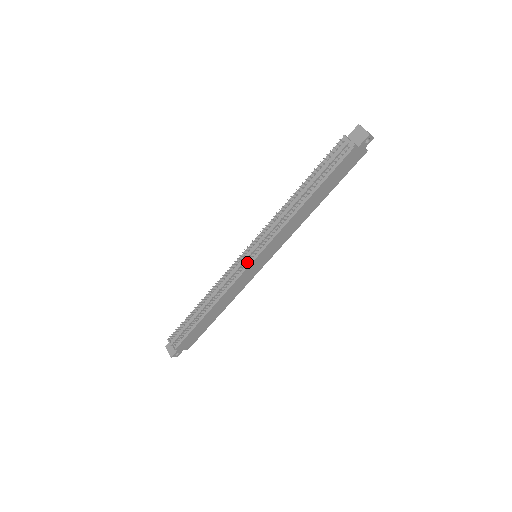
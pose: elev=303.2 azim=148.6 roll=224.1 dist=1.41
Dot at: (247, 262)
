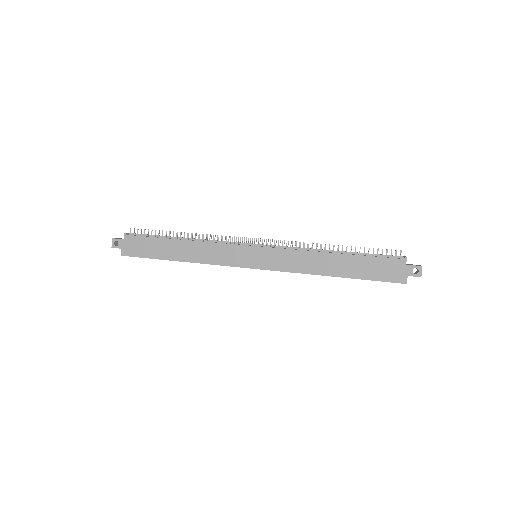
Dot at: (250, 244)
